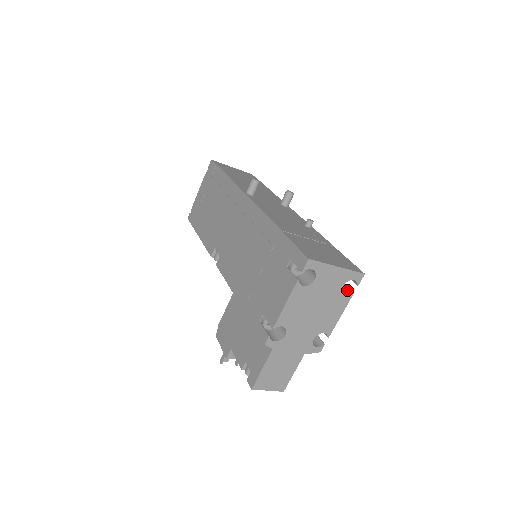
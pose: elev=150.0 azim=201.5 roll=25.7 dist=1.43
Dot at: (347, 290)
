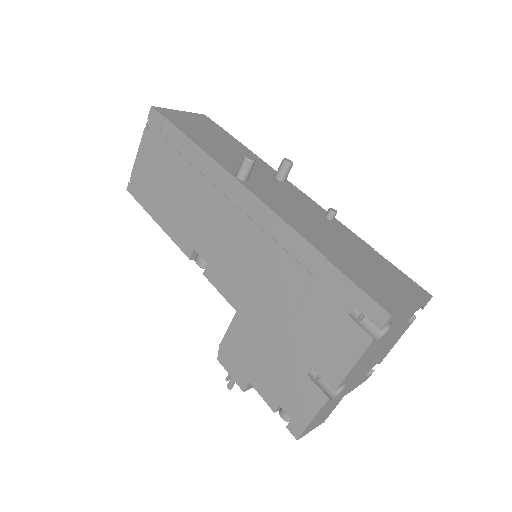
Dot at: occluded
